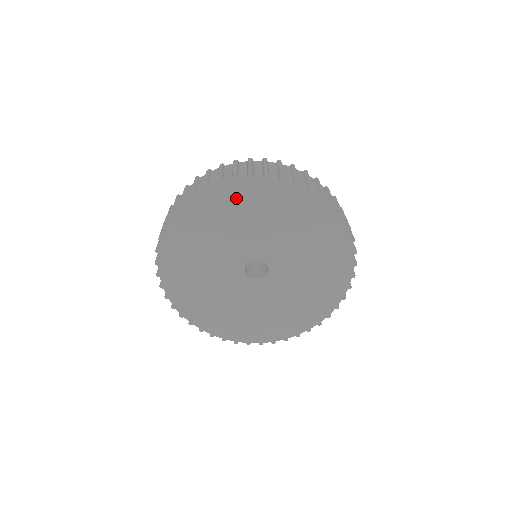
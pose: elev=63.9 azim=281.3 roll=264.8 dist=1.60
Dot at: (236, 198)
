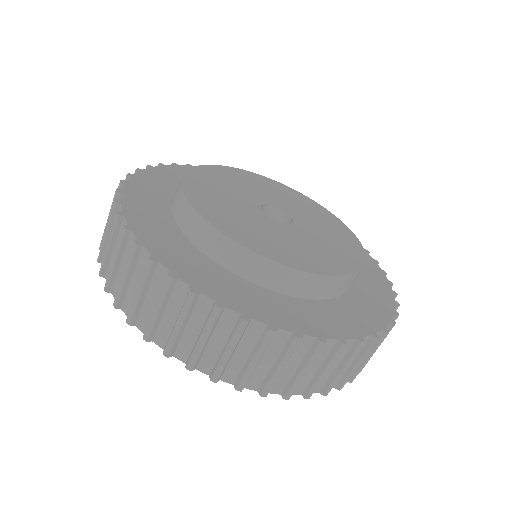
Dot at: occluded
